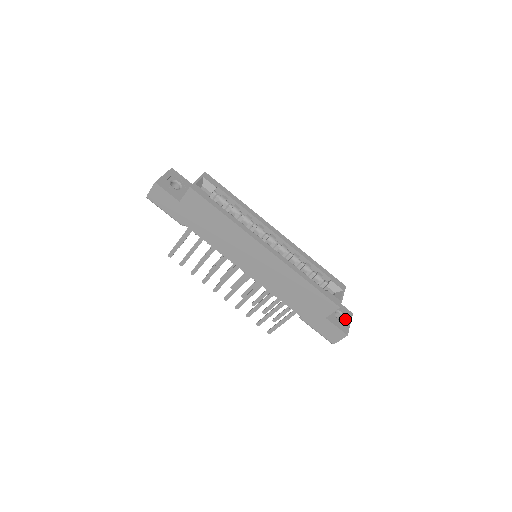
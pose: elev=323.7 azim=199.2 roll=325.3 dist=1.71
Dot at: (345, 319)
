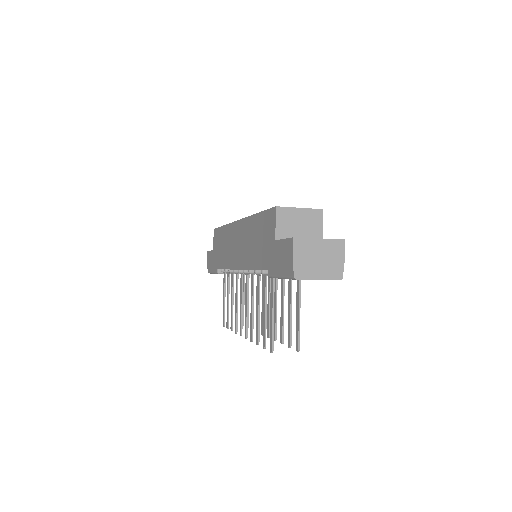
Dot at: occluded
